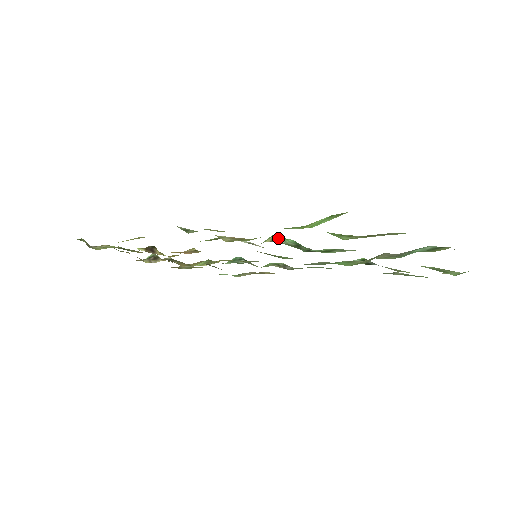
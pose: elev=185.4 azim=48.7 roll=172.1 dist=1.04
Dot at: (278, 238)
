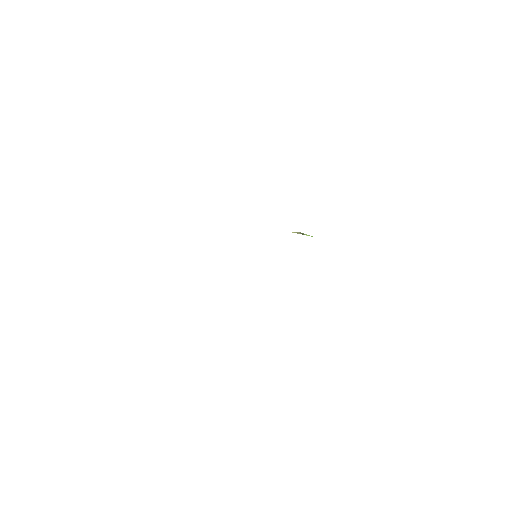
Dot at: occluded
